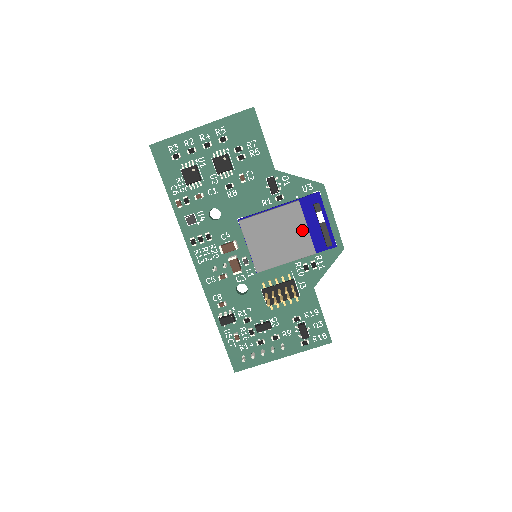
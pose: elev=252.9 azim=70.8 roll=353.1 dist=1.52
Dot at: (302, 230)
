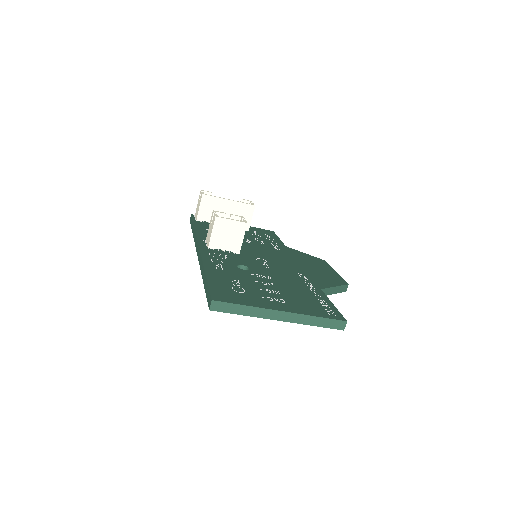
Dot at: occluded
